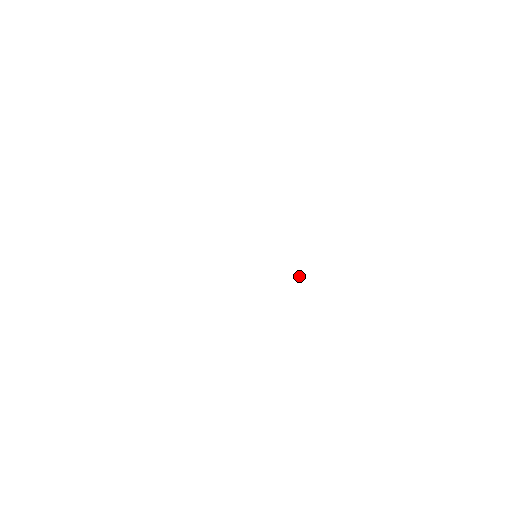
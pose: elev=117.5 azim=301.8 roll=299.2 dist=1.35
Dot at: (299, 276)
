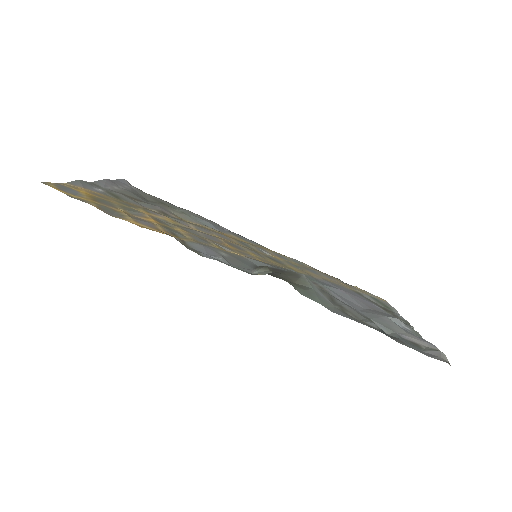
Dot at: (295, 264)
